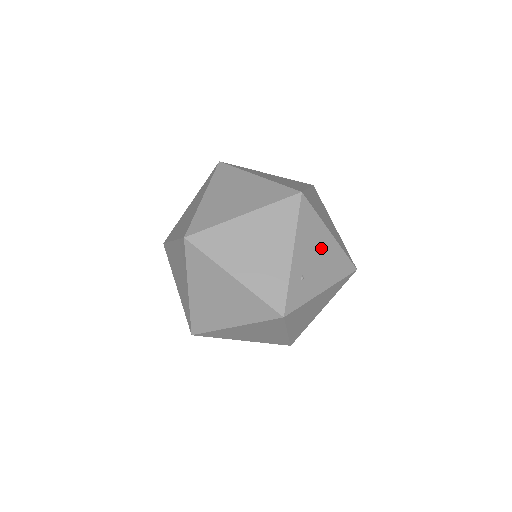
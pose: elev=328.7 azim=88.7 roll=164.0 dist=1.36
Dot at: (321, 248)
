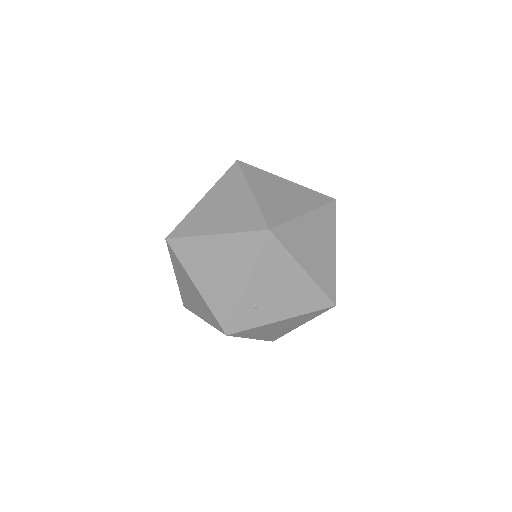
Dot at: (287, 282)
